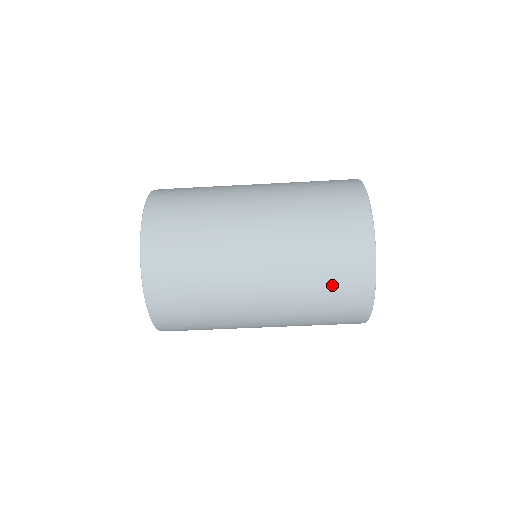
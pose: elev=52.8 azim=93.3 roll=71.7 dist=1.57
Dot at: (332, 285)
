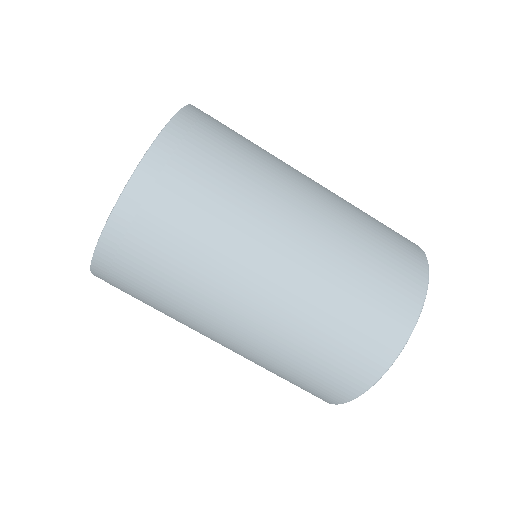
Dot at: (367, 301)
